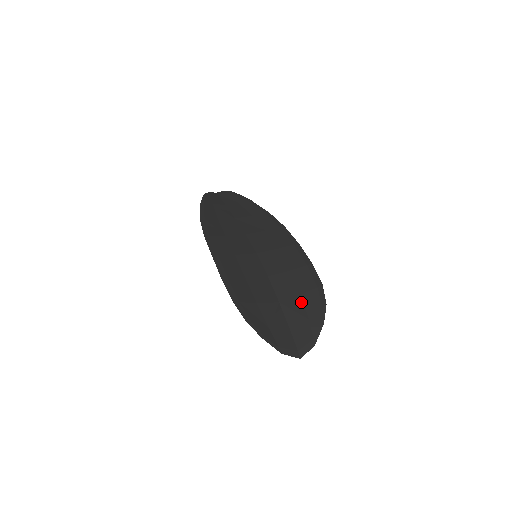
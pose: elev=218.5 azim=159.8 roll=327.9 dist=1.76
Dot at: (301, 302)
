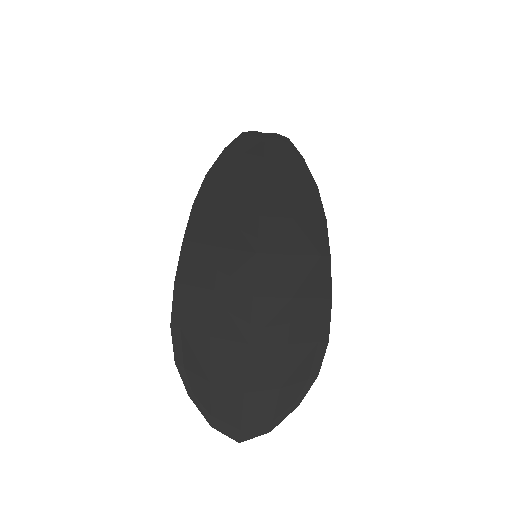
Dot at: (282, 356)
